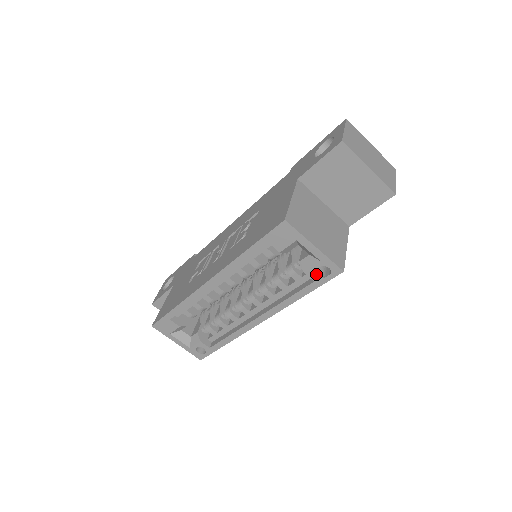
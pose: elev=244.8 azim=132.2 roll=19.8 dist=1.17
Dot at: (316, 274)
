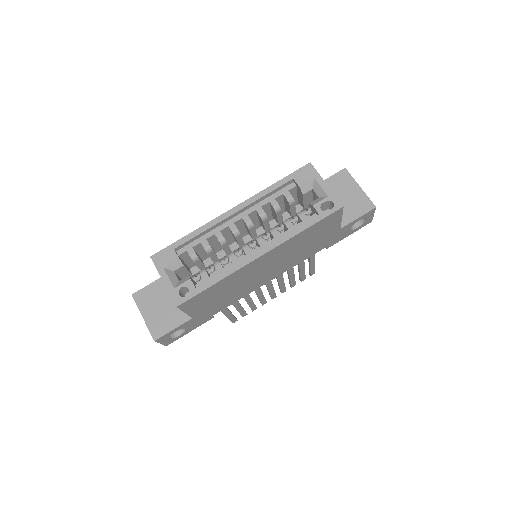
Dot at: (321, 211)
